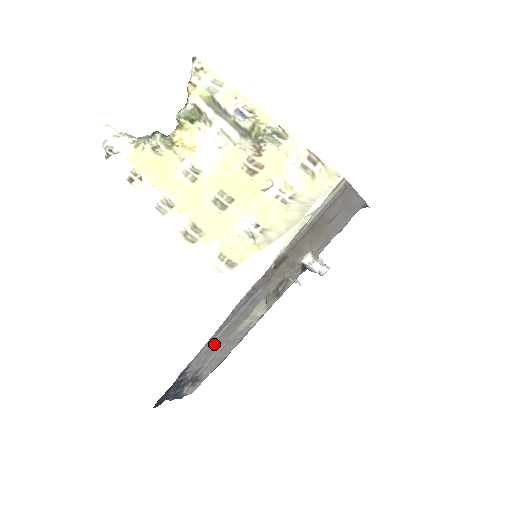
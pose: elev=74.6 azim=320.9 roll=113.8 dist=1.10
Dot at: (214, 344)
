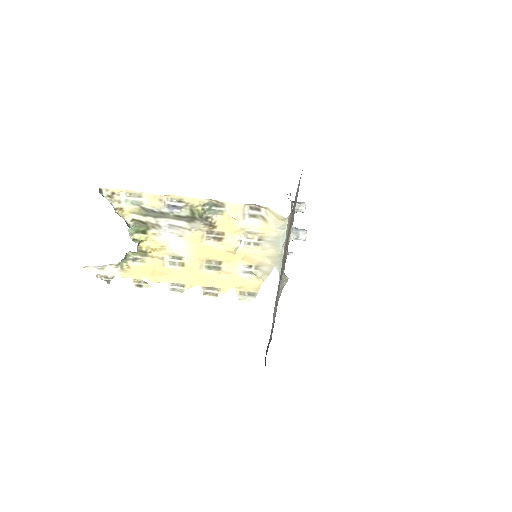
Dot at: occluded
